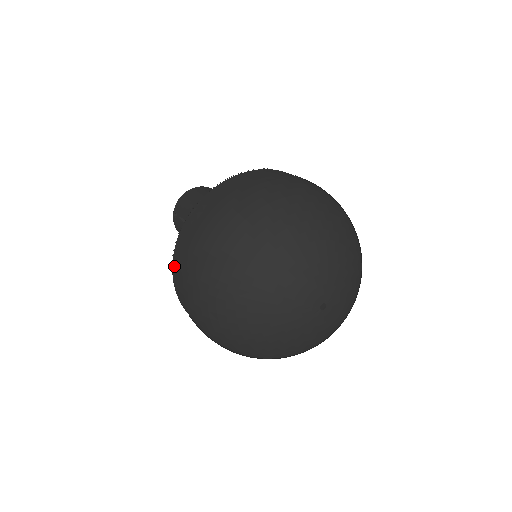
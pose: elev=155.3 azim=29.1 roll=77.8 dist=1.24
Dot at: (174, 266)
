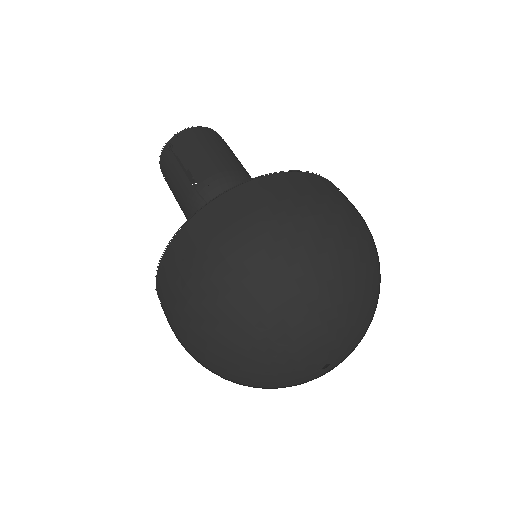
Dot at: (177, 241)
